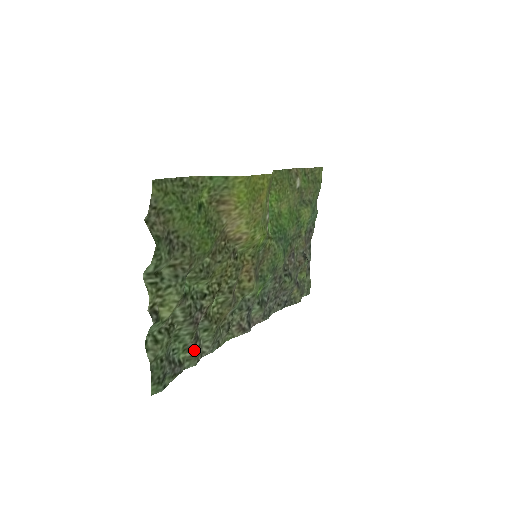
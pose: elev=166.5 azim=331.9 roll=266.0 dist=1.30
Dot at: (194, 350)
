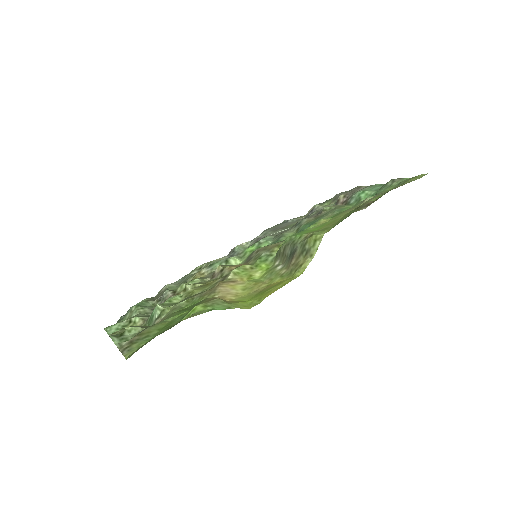
Dot at: (155, 299)
